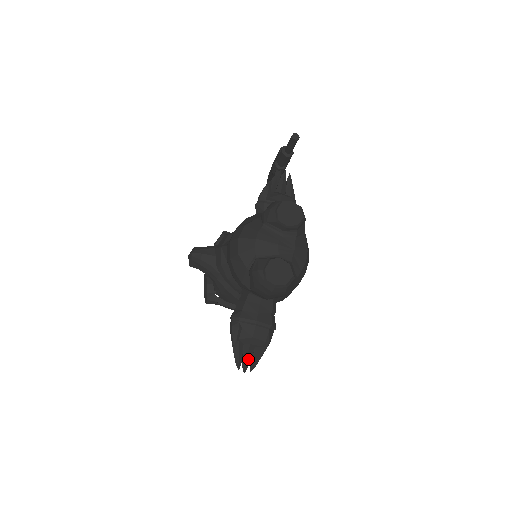
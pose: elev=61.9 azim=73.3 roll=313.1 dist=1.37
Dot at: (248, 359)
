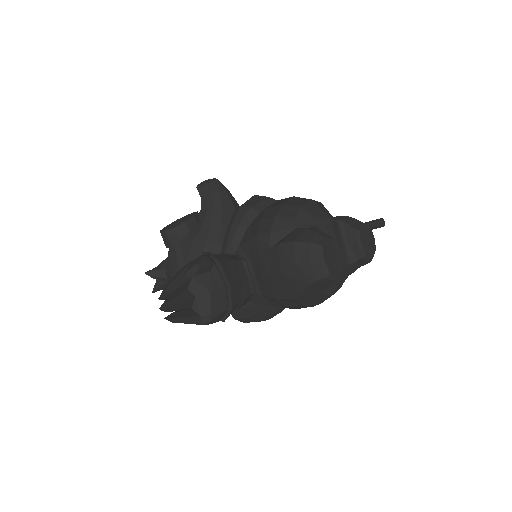
Dot at: (178, 306)
